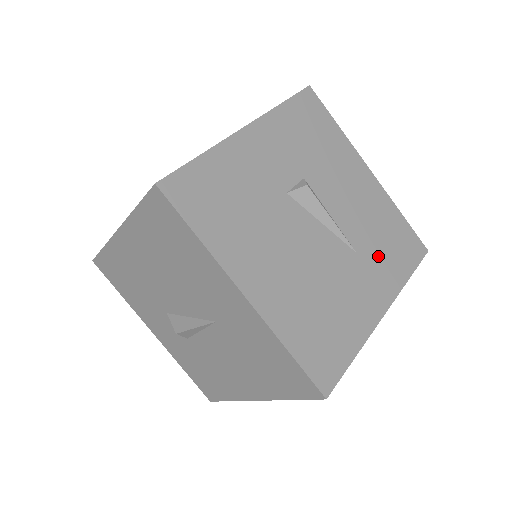
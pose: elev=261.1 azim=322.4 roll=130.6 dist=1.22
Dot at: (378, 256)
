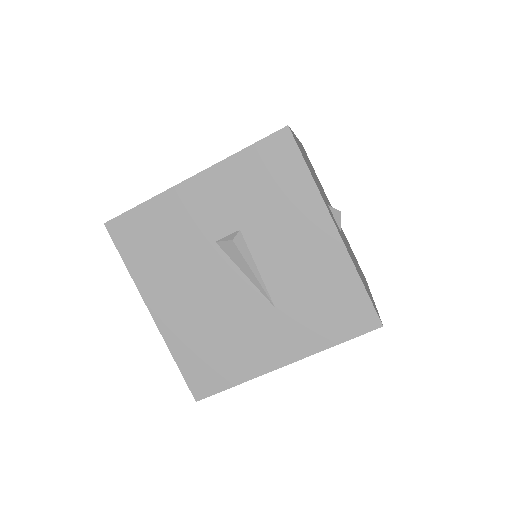
Dot at: (302, 316)
